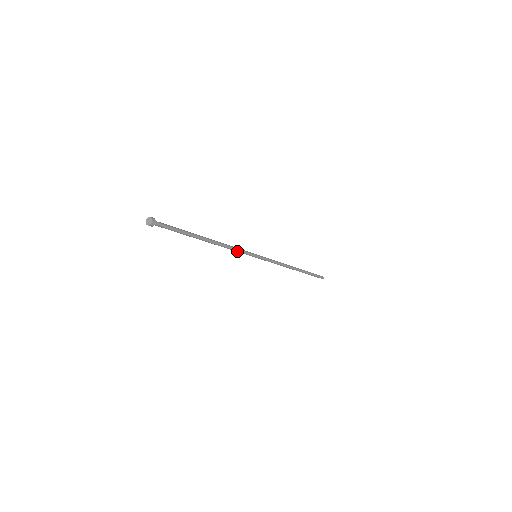
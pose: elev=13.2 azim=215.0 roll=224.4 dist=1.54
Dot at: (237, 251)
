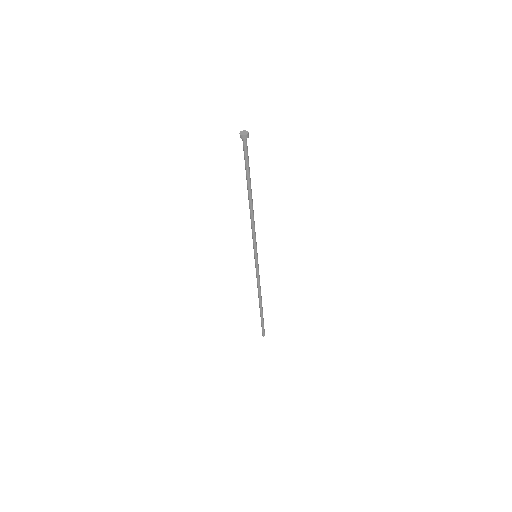
Dot at: (253, 235)
